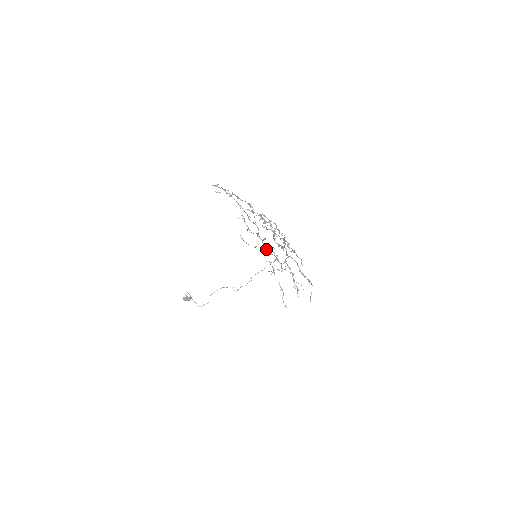
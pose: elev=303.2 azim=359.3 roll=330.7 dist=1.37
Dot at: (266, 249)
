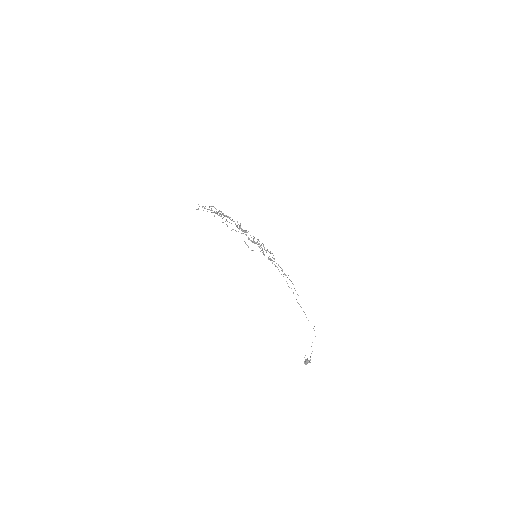
Dot at: occluded
